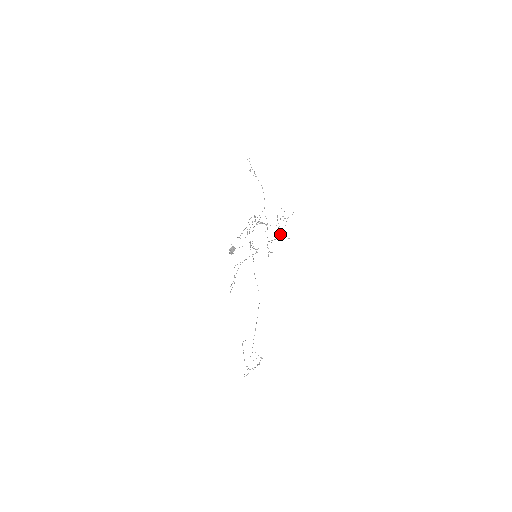
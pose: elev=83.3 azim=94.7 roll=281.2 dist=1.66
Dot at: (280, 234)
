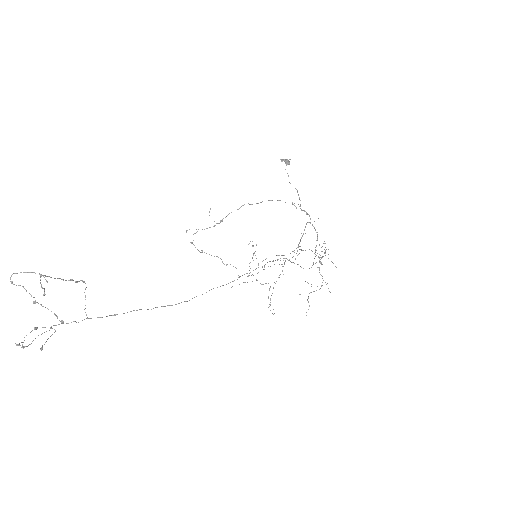
Dot at: occluded
